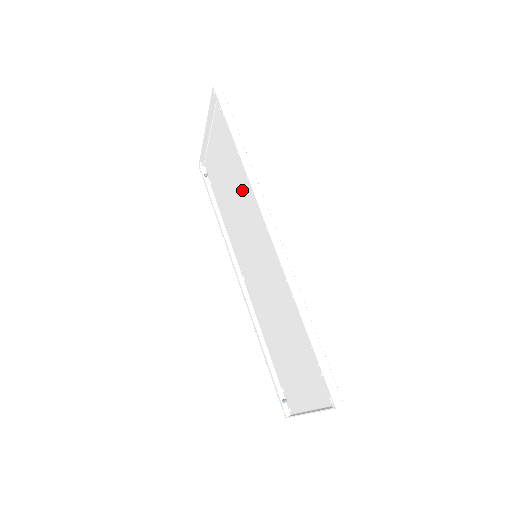
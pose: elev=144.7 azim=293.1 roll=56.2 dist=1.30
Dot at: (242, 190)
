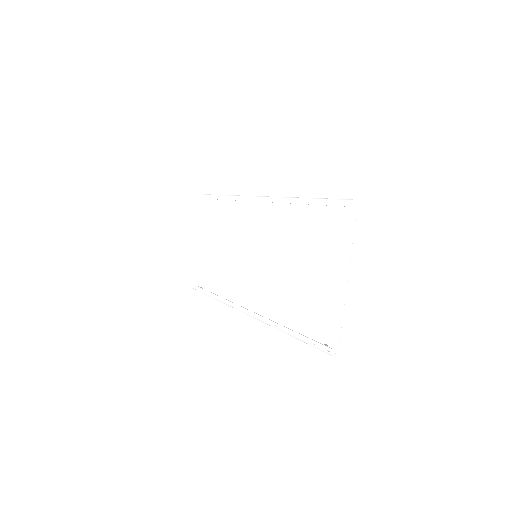
Dot at: (234, 229)
